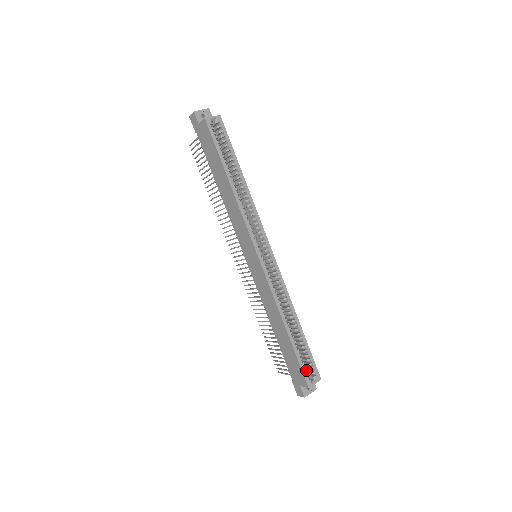
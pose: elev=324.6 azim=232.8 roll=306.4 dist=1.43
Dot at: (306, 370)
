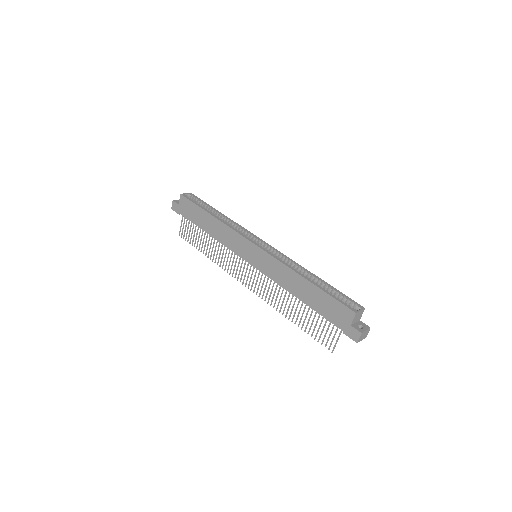
Dot at: (345, 303)
